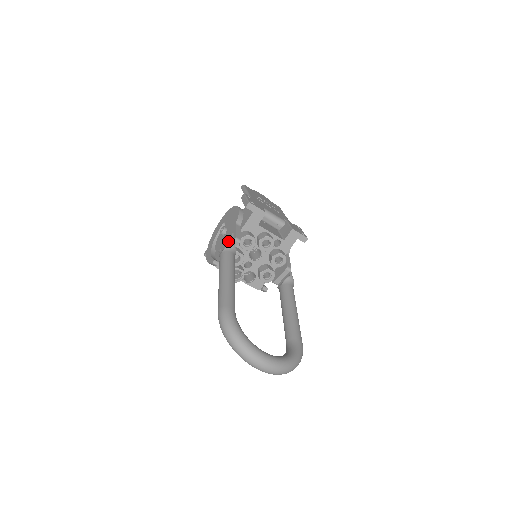
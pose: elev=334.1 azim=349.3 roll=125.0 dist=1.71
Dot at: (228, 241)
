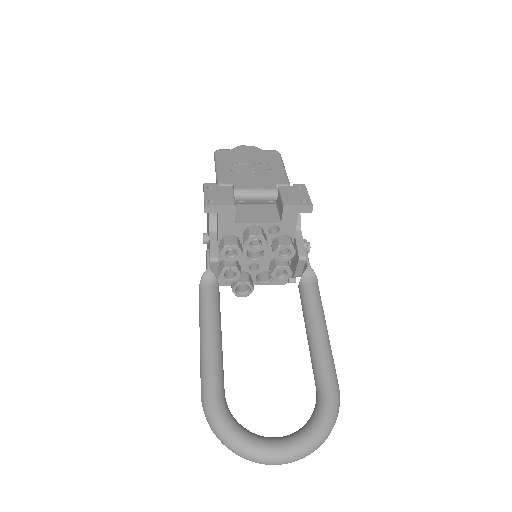
Dot at: occluded
